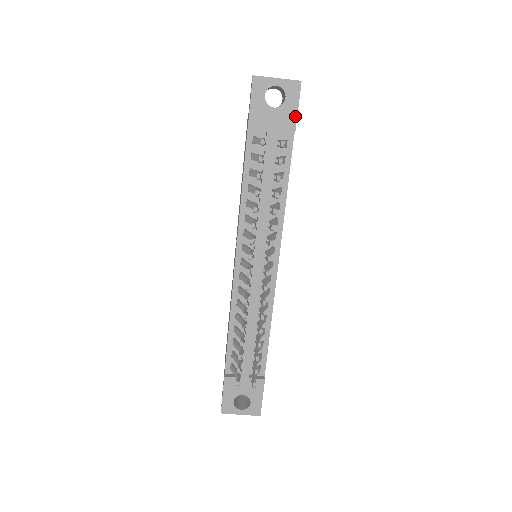
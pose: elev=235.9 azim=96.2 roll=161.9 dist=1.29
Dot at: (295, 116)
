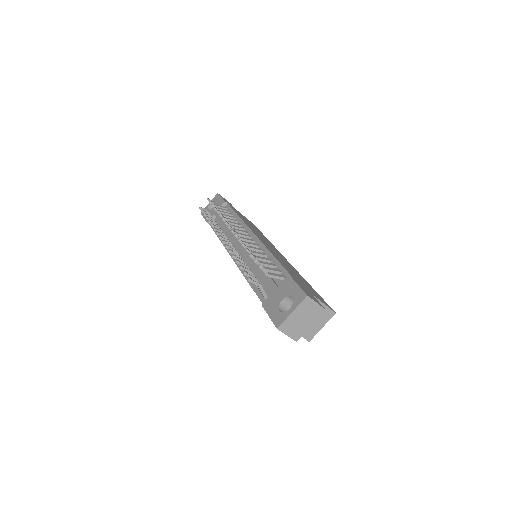
Dot at: (222, 199)
